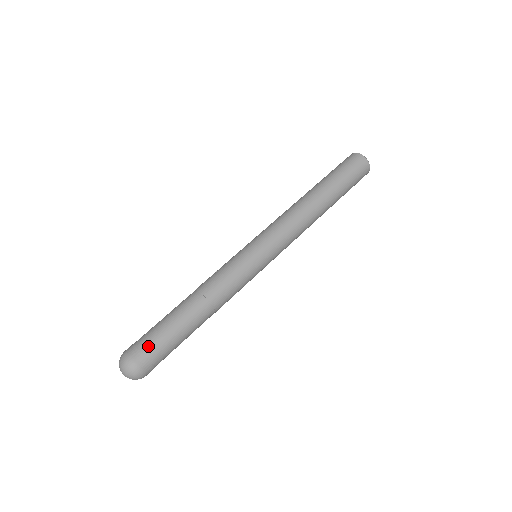
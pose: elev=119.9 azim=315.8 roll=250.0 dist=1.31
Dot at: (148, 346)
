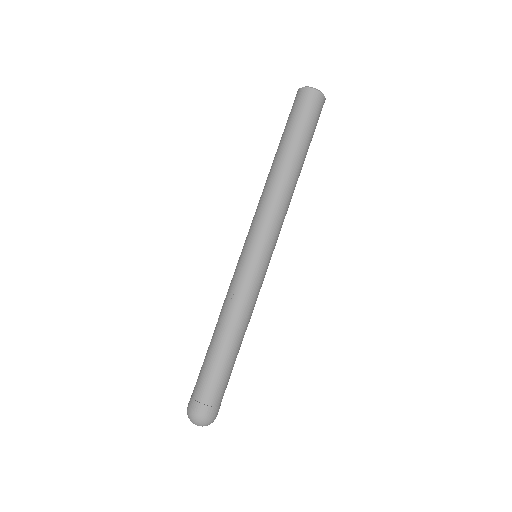
Dot at: (220, 399)
